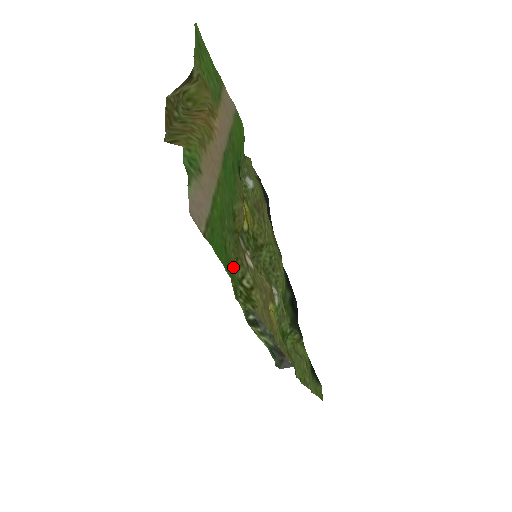
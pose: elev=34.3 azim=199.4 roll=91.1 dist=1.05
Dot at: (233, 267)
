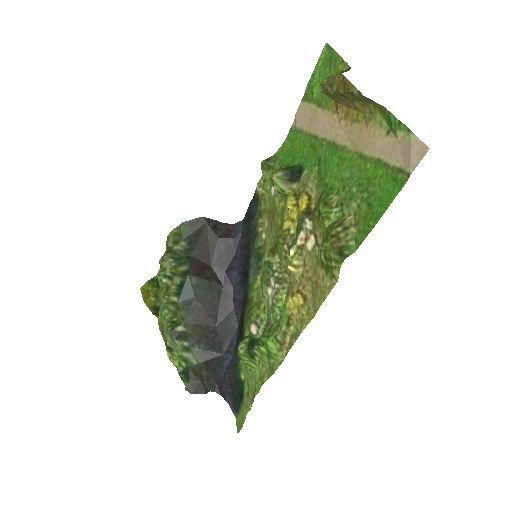
Dot at: (359, 226)
